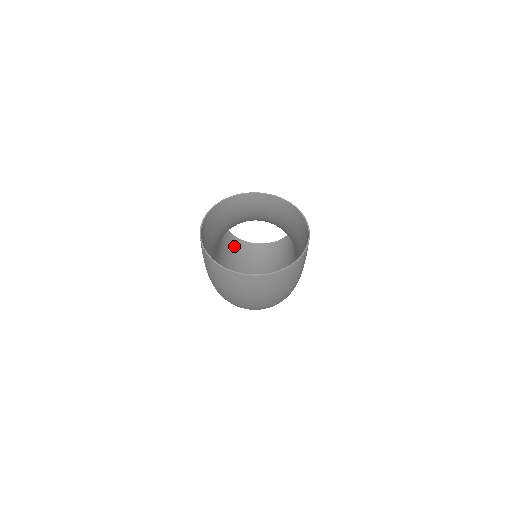
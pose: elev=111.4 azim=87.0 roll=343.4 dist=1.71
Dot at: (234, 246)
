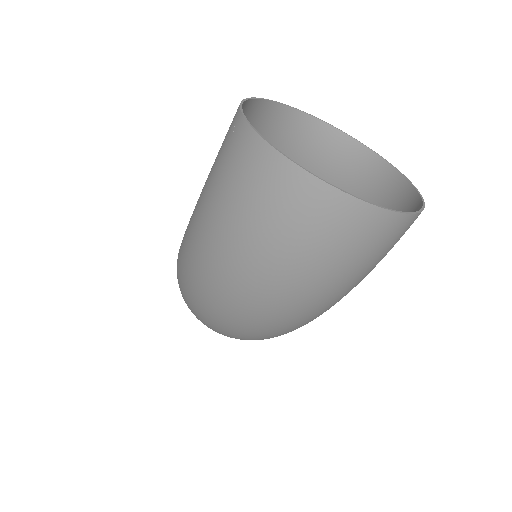
Dot at: occluded
